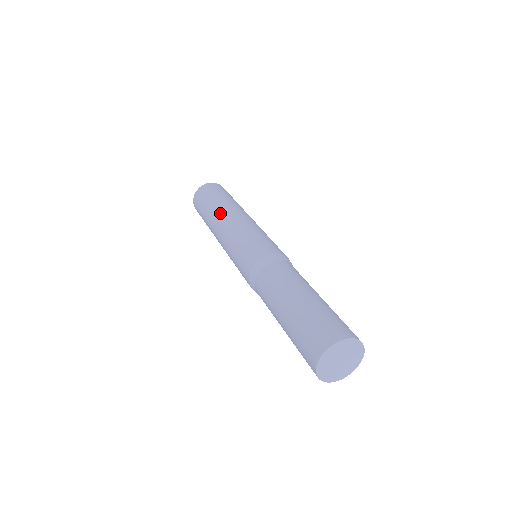
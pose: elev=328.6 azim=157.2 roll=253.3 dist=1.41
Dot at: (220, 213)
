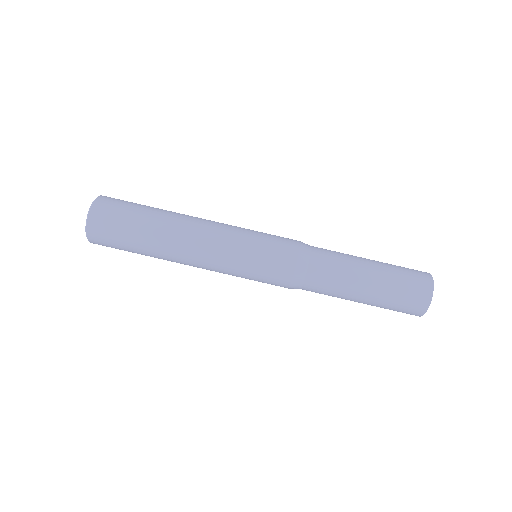
Dot at: (179, 229)
